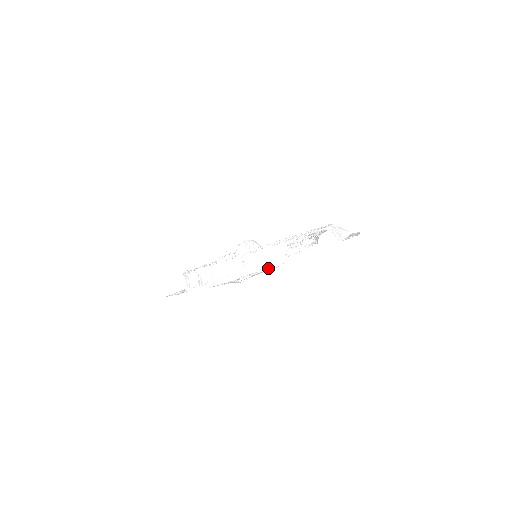
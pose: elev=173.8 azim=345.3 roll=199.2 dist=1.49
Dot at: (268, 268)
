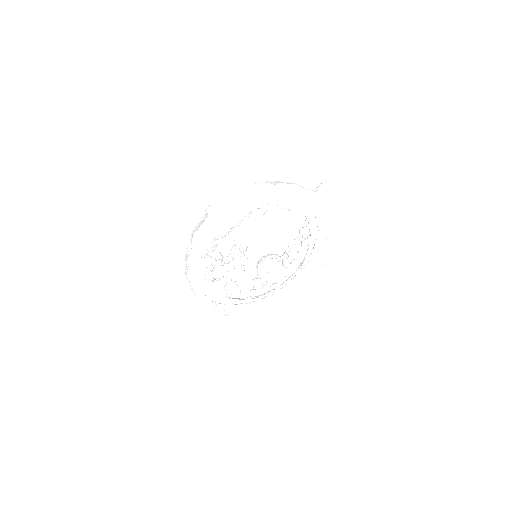
Dot at: occluded
